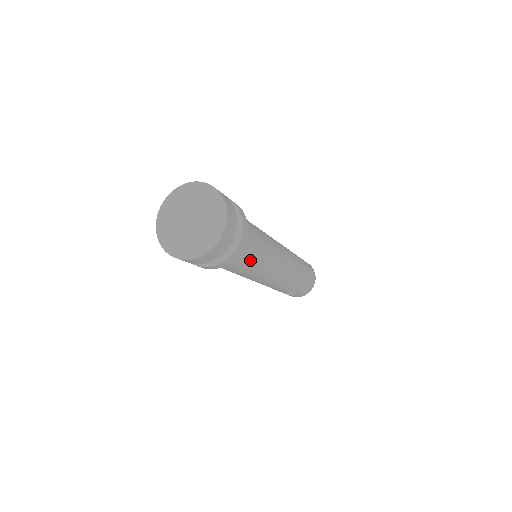
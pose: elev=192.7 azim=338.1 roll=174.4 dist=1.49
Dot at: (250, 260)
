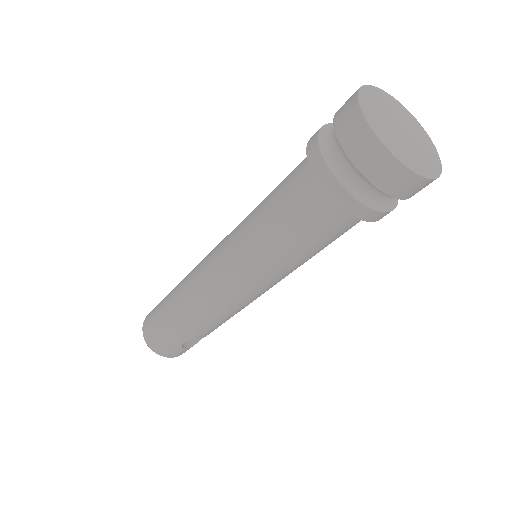
Dot at: occluded
